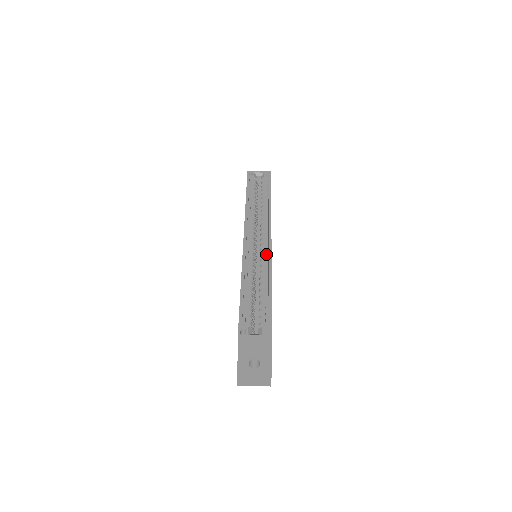
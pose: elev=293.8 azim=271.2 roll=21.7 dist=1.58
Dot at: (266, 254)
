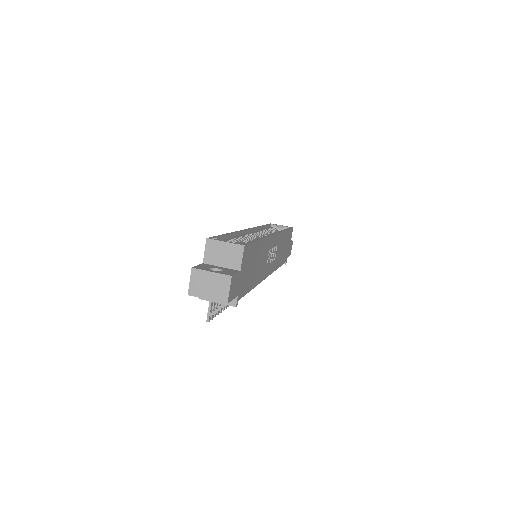
Dot at: occluded
